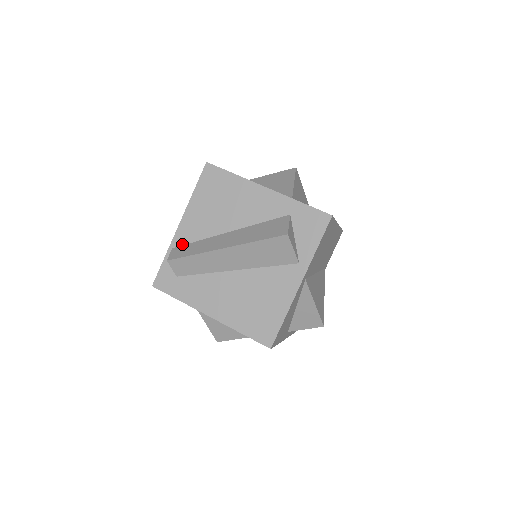
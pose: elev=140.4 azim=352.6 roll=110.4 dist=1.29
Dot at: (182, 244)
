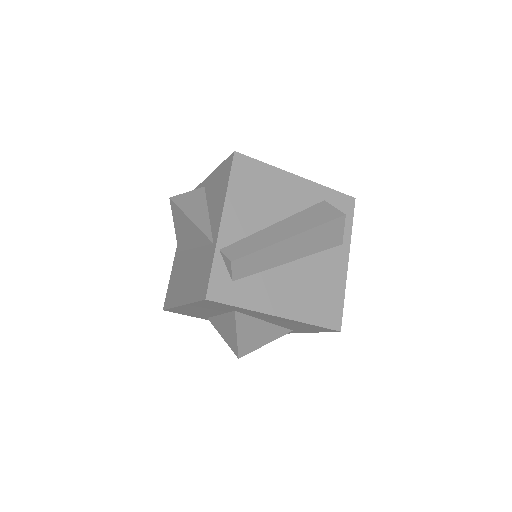
Dot at: (230, 243)
